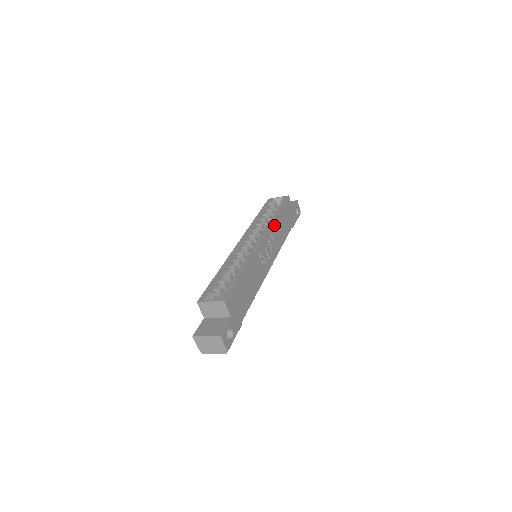
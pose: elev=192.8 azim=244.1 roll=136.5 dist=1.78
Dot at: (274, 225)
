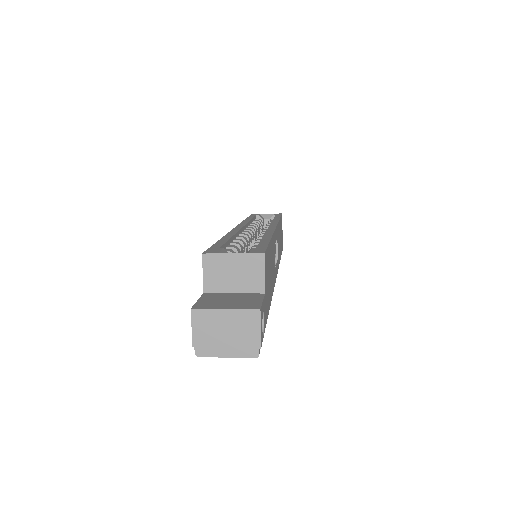
Dot at: occluded
